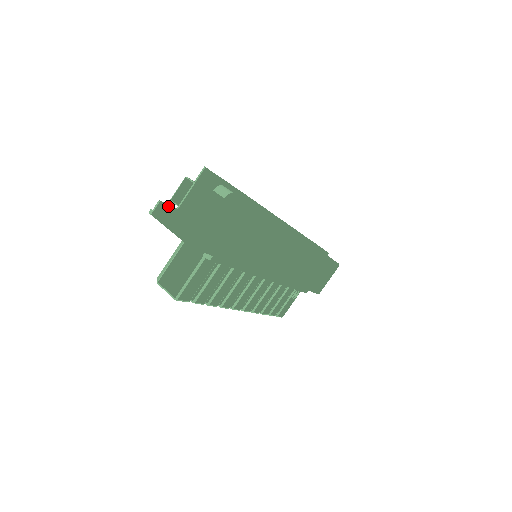
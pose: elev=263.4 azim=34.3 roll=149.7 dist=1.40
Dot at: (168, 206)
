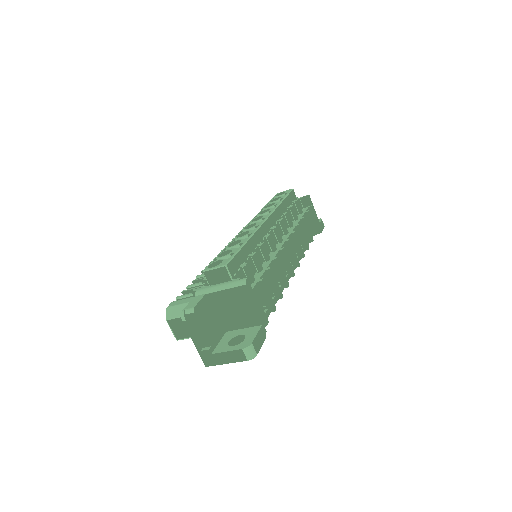
Dot at: (199, 313)
